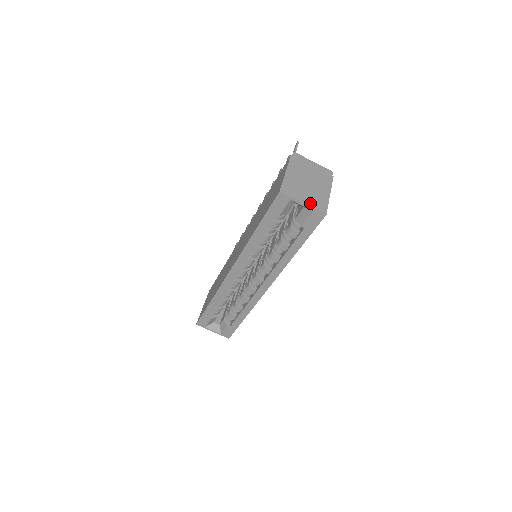
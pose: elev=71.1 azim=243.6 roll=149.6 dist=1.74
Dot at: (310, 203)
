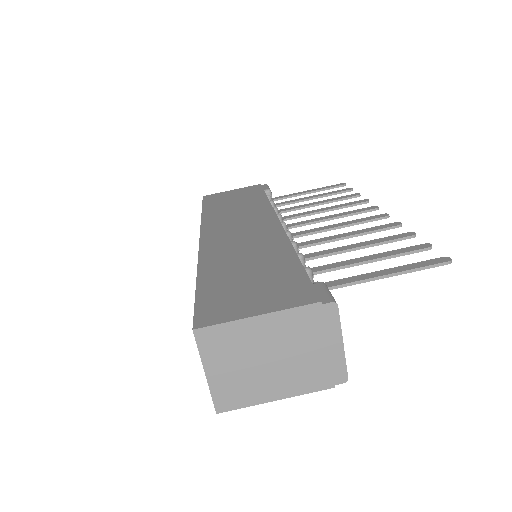
Dot at: (217, 382)
